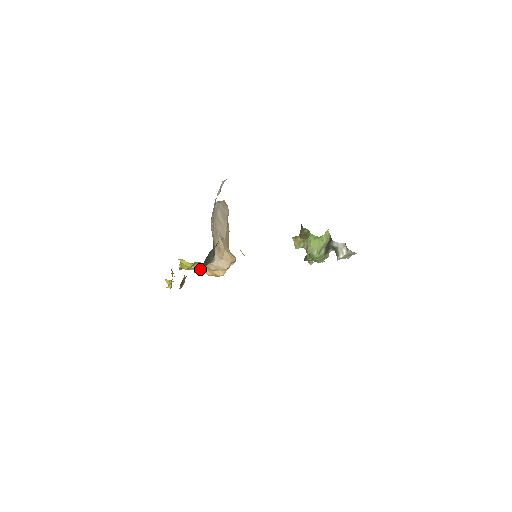
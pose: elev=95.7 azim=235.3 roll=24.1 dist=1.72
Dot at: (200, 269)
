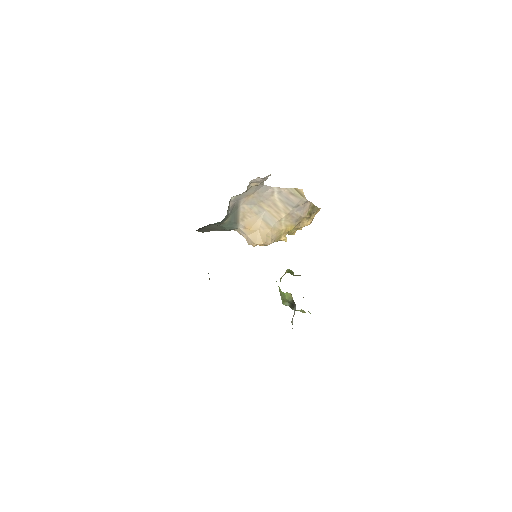
Dot at: (201, 230)
